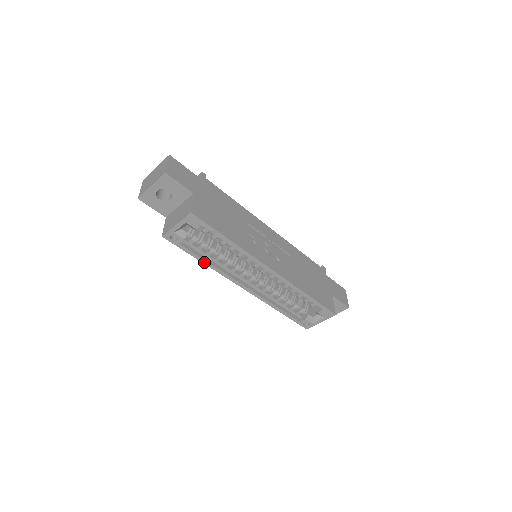
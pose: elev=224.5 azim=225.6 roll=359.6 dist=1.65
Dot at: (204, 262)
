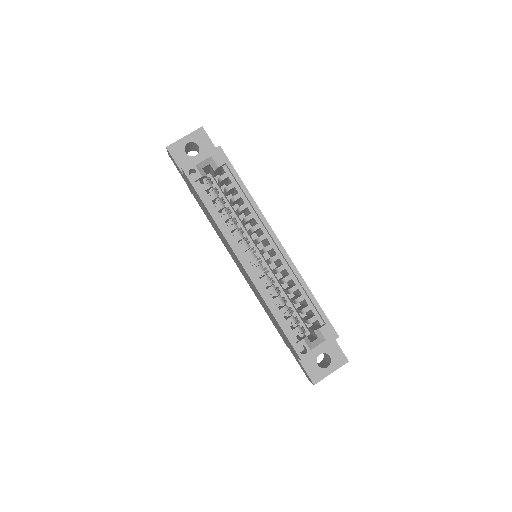
Dot at: (212, 213)
